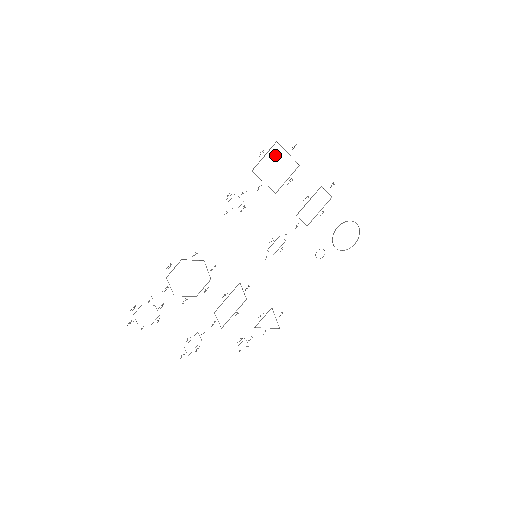
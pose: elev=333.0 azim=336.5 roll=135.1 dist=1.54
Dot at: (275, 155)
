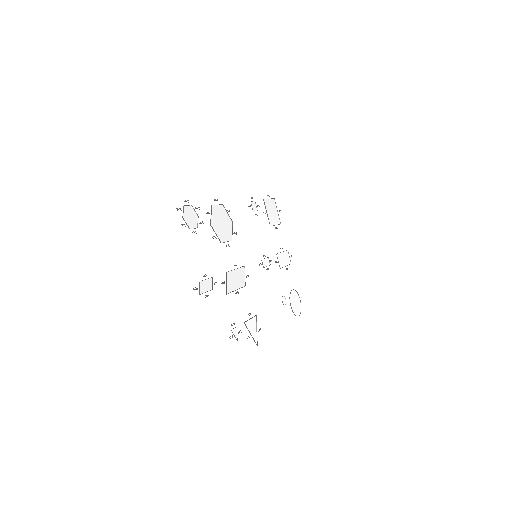
Dot at: (273, 205)
